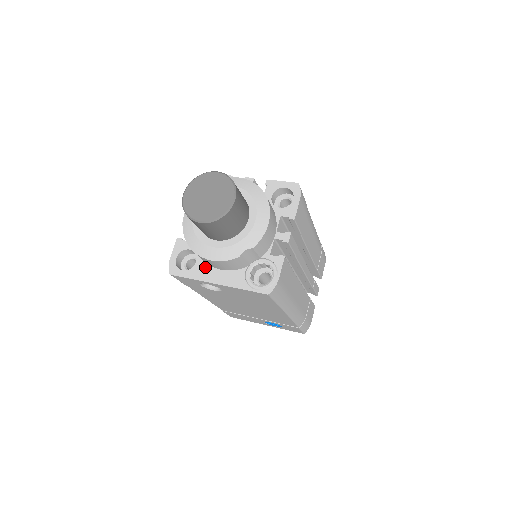
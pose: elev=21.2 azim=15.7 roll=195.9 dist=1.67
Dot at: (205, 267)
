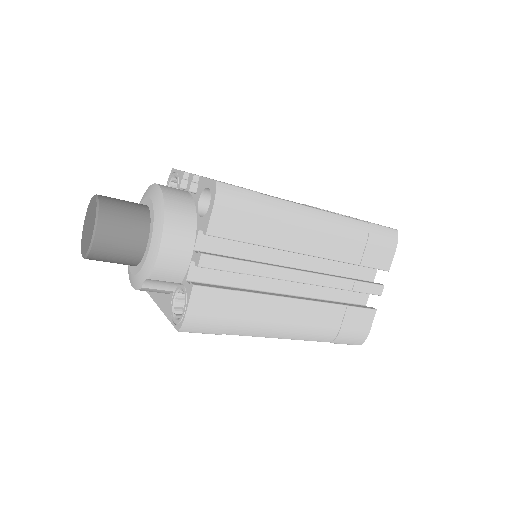
Dot at: occluded
